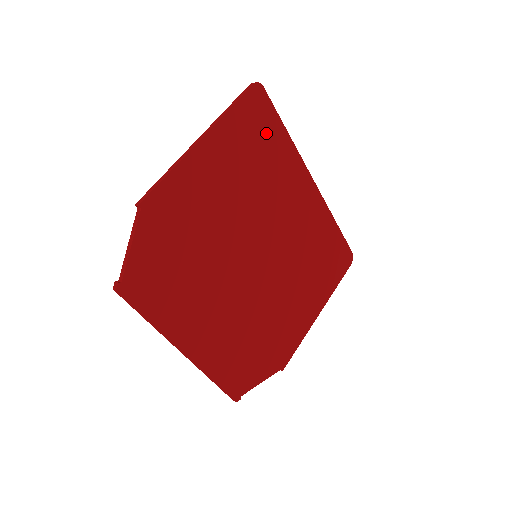
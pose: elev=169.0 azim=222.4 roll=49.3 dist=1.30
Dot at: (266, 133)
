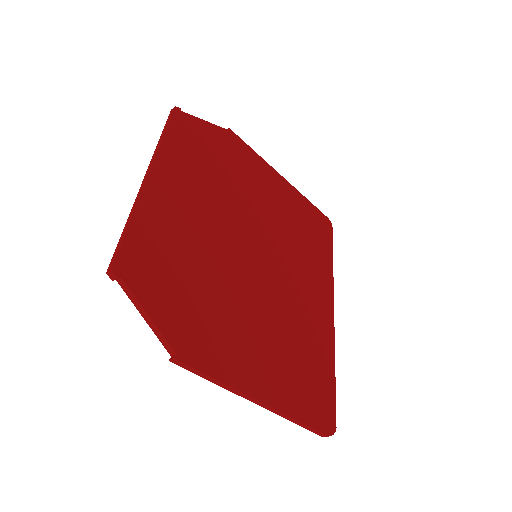
Dot at: (319, 237)
